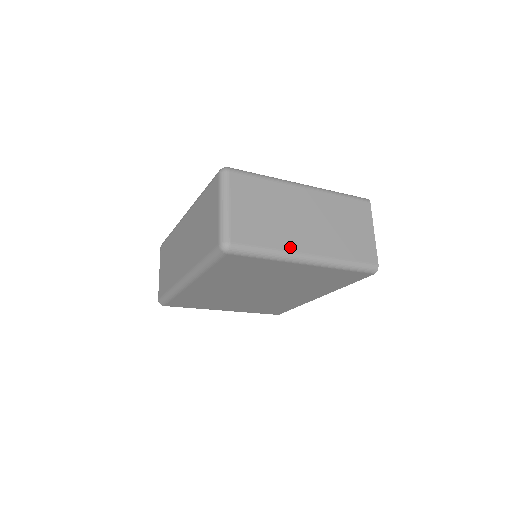
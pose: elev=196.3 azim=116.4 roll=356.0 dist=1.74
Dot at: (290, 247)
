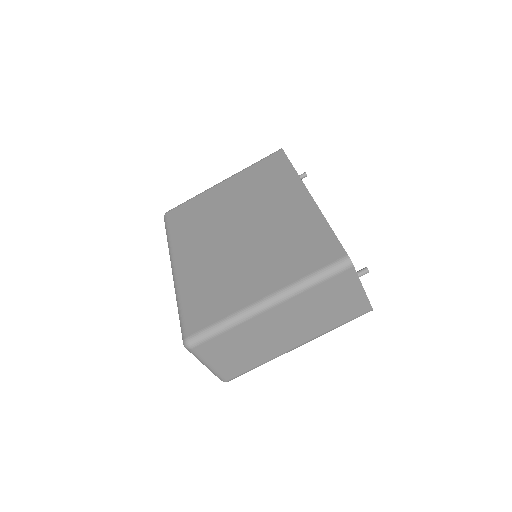
Dot at: occluded
